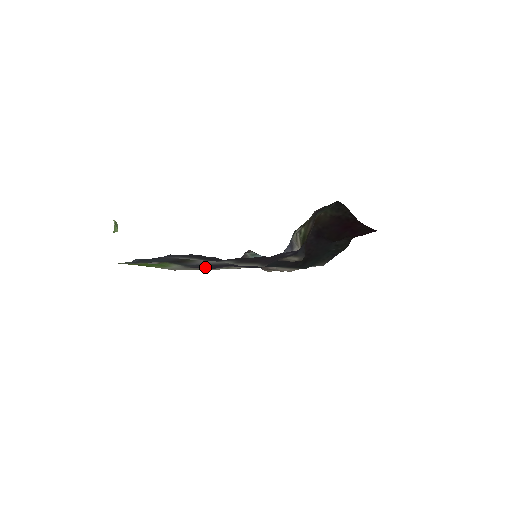
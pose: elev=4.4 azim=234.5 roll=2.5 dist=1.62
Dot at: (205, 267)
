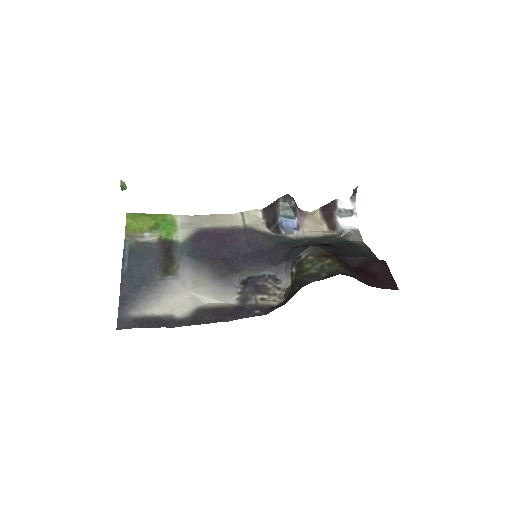
Dot at: (212, 237)
